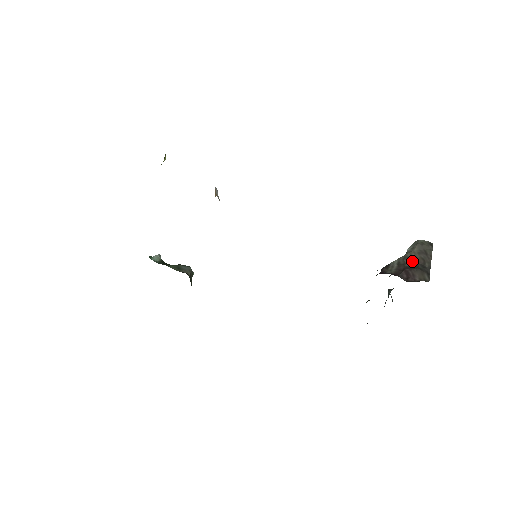
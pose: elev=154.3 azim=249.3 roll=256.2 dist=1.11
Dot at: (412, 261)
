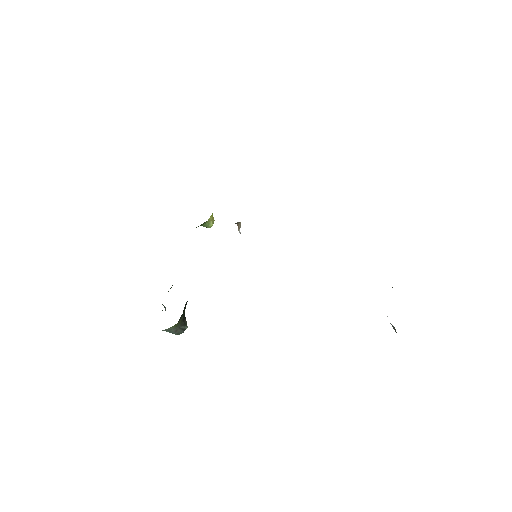
Dot at: occluded
